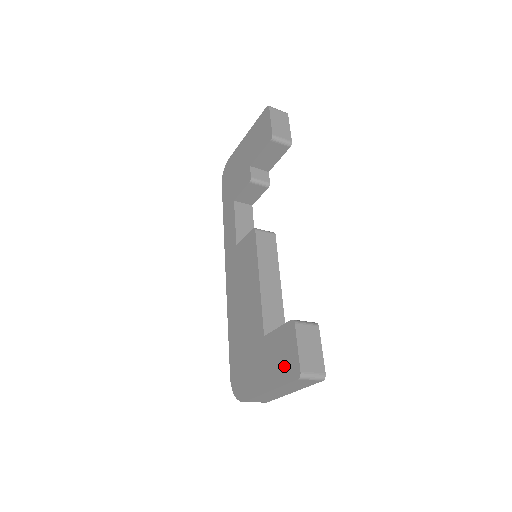
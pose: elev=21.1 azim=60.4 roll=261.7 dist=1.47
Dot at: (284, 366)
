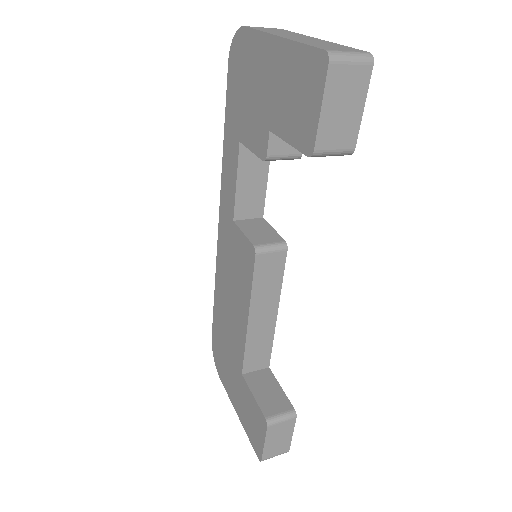
Dot at: (251, 430)
